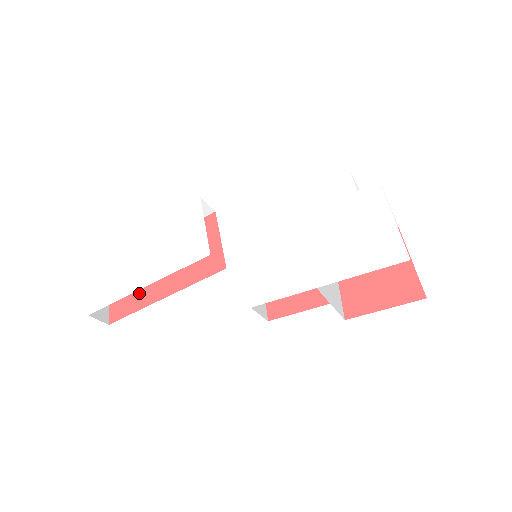
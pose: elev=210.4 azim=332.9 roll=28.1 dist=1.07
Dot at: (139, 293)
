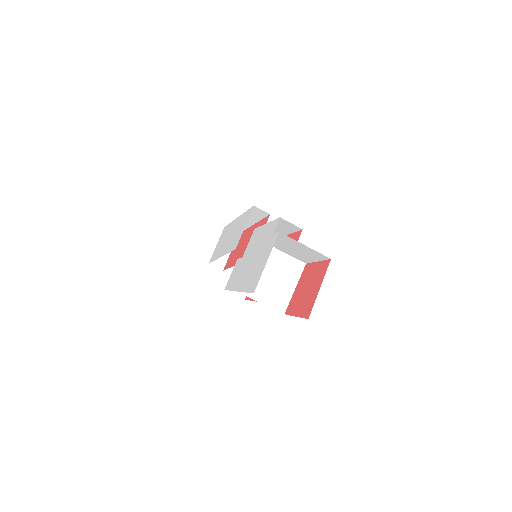
Dot at: (235, 257)
